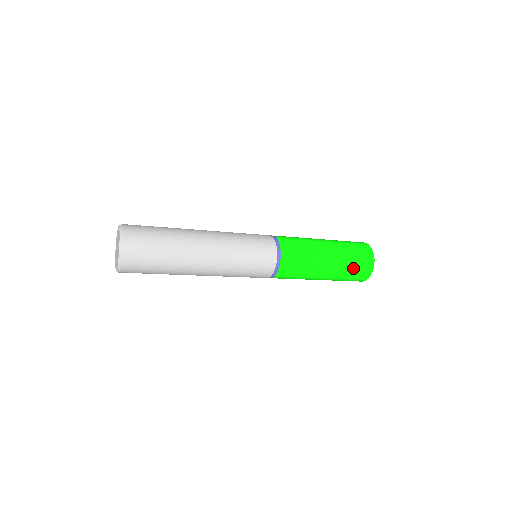
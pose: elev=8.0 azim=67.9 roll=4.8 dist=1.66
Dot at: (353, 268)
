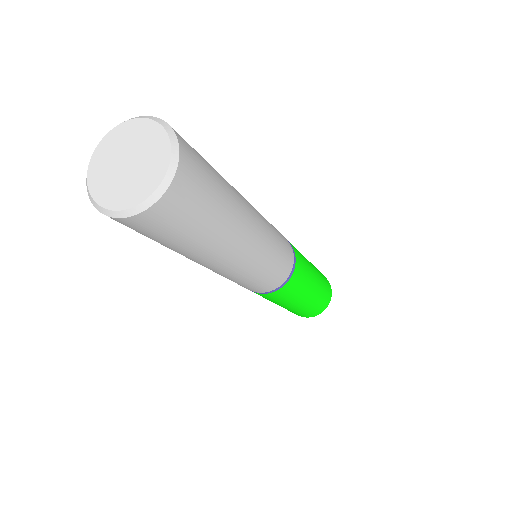
Dot at: (321, 300)
